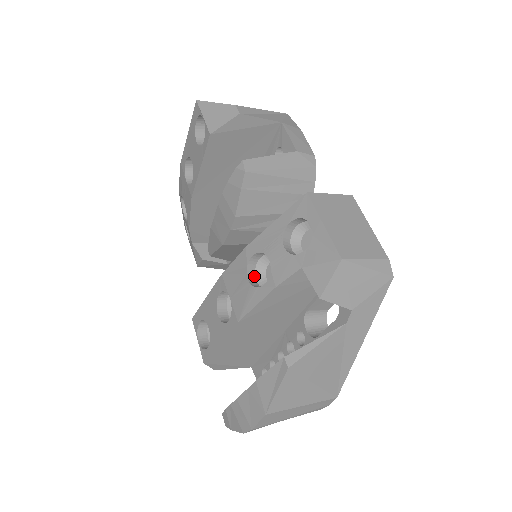
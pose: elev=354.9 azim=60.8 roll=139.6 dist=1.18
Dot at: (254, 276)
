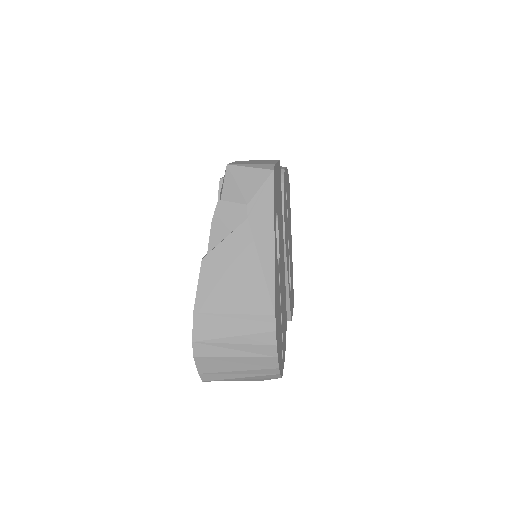
Dot at: occluded
